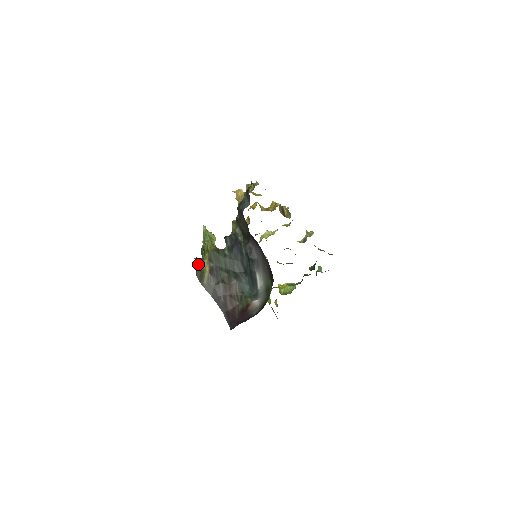
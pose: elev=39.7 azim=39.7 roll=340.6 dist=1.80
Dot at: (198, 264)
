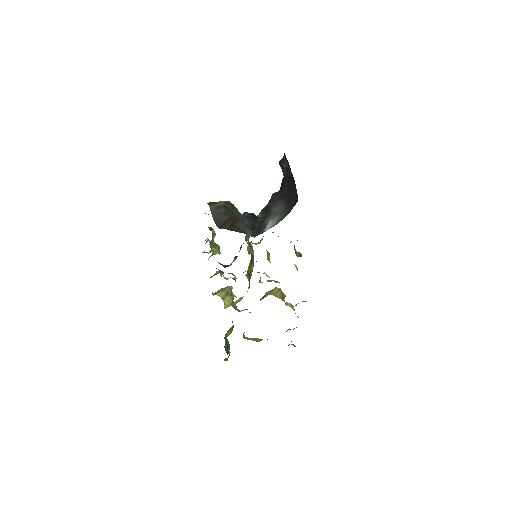
Dot at: occluded
